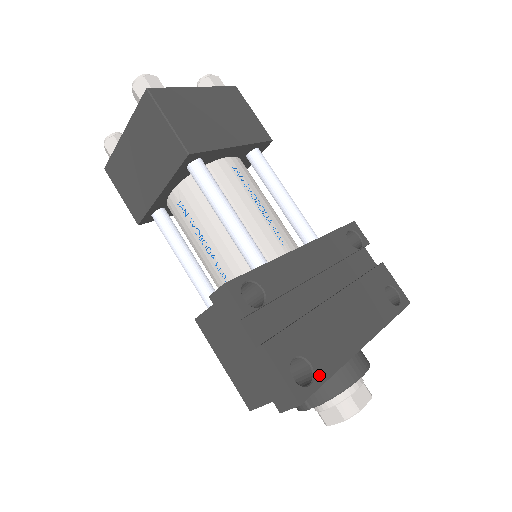
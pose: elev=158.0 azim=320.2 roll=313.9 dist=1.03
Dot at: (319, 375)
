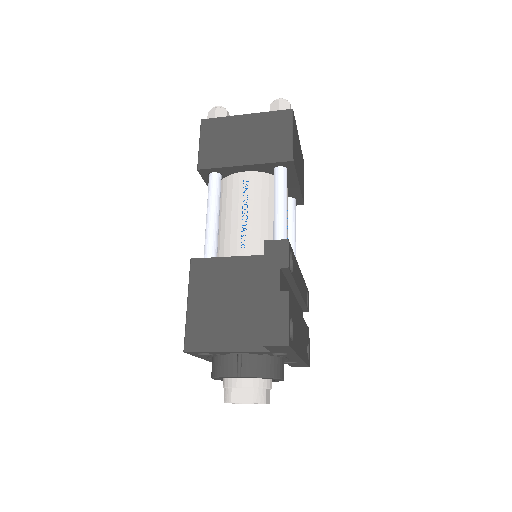
Dot at: (293, 343)
